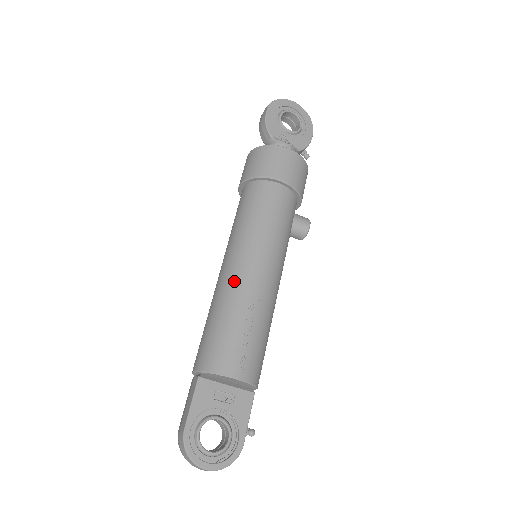
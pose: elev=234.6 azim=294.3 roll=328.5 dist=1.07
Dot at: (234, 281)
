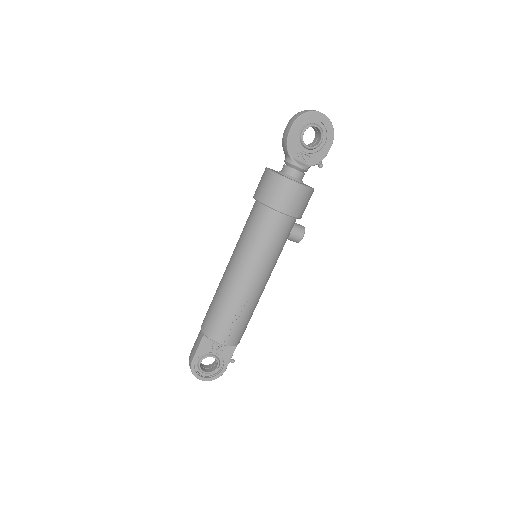
Dot at: (233, 285)
